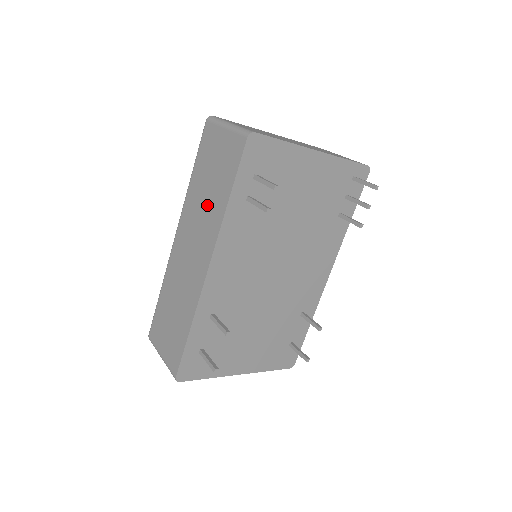
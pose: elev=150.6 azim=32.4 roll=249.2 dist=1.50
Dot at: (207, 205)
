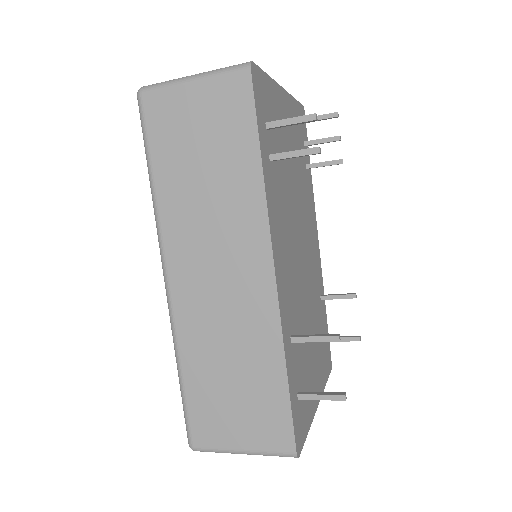
Dot at: (217, 196)
